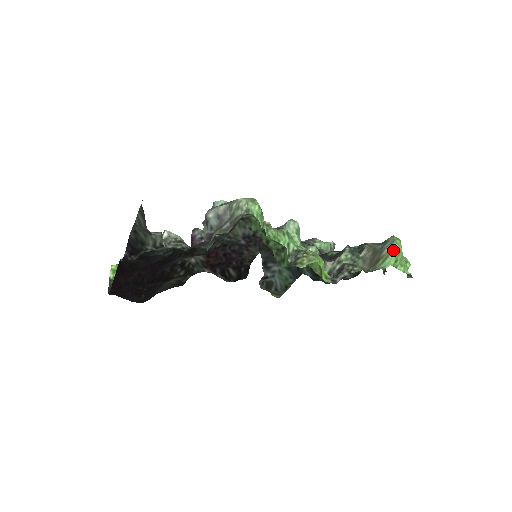
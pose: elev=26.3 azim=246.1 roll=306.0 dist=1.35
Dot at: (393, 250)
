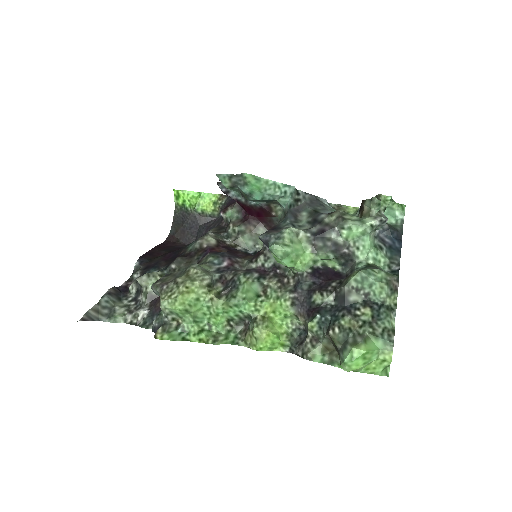
Dot at: (342, 367)
